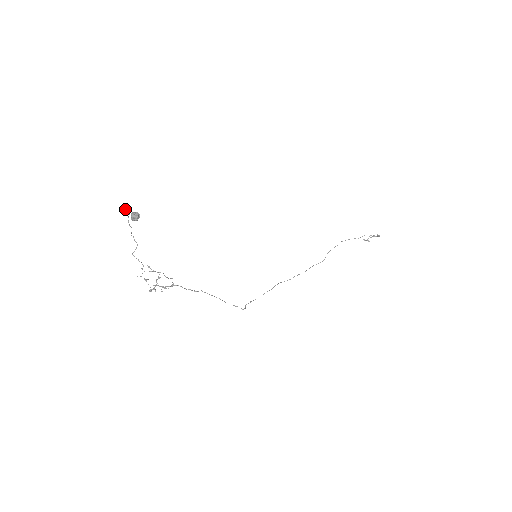
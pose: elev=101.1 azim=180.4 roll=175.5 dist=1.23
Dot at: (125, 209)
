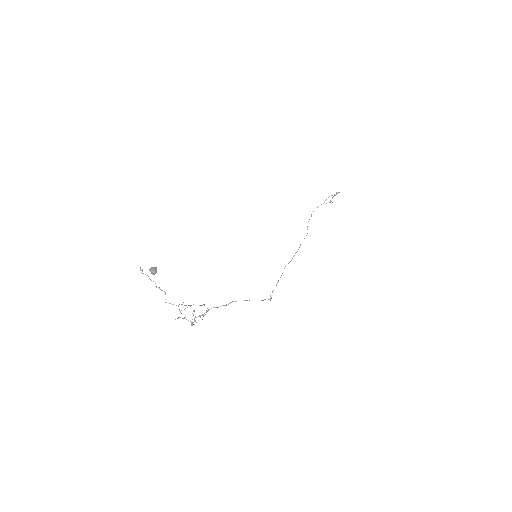
Dot at: (142, 270)
